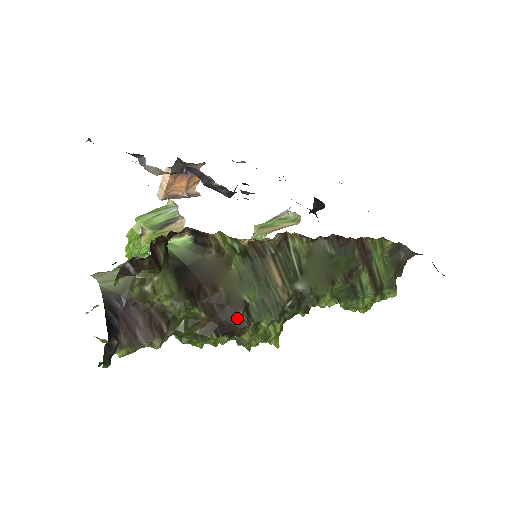
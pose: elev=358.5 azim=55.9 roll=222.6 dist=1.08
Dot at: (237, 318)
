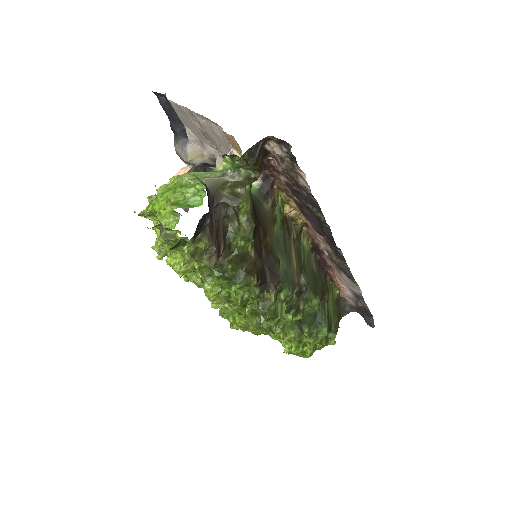
Dot at: (276, 270)
